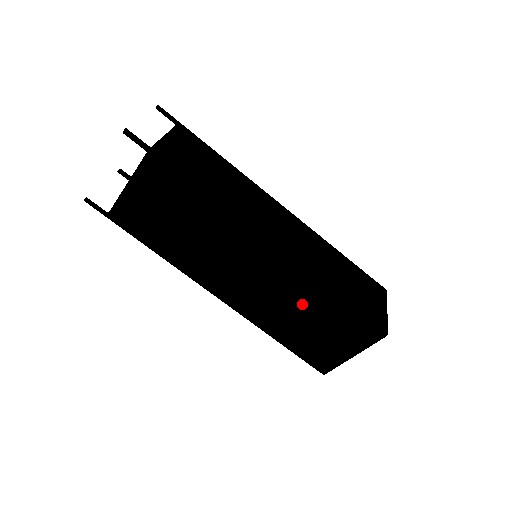
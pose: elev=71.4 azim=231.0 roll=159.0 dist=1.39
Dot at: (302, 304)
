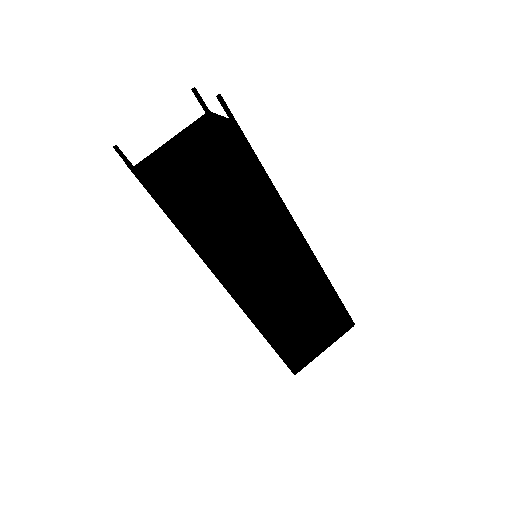
Dot at: (305, 299)
